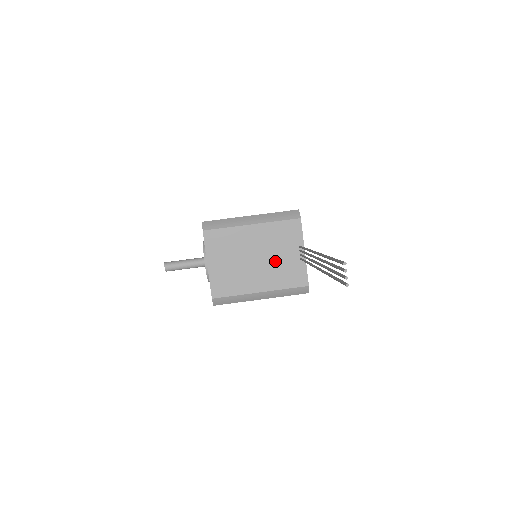
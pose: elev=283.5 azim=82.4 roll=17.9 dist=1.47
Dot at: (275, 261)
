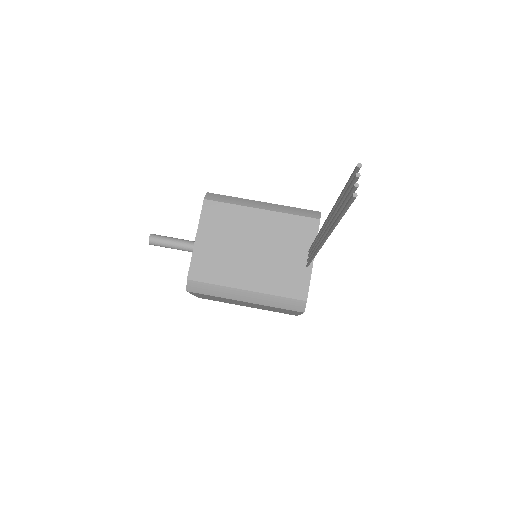
Dot at: (275, 259)
